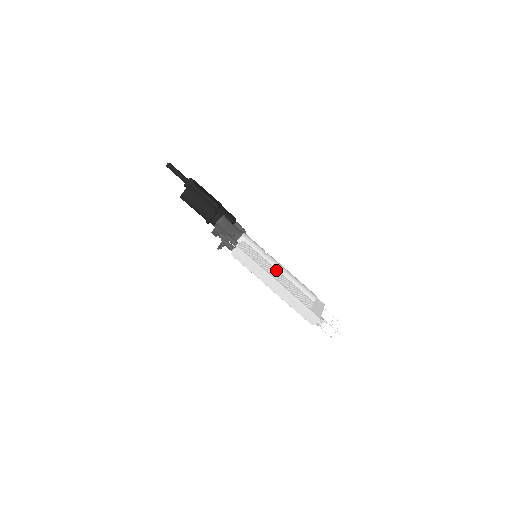
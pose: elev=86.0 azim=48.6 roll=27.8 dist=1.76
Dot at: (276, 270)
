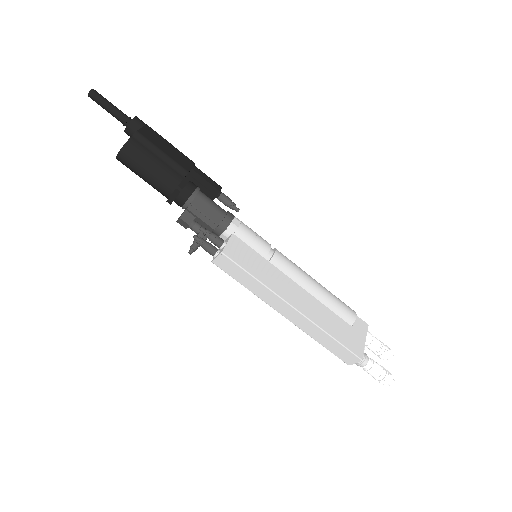
Dot at: (290, 281)
